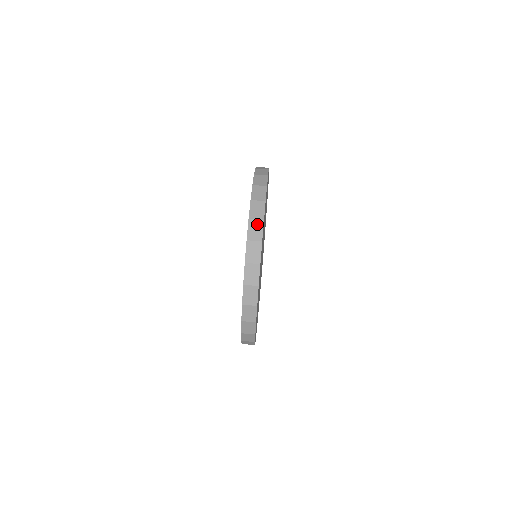
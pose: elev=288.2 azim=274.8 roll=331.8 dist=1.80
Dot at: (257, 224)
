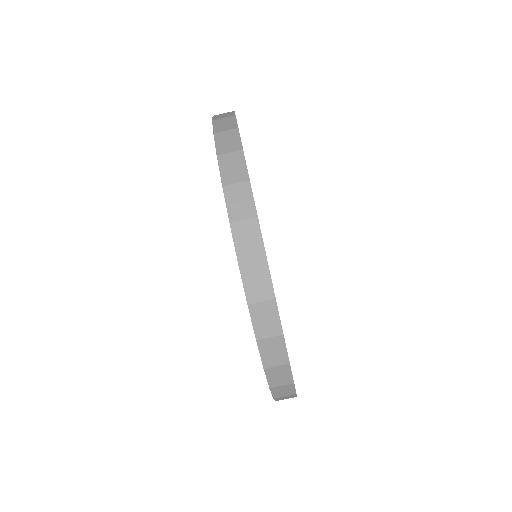
Dot at: (257, 270)
